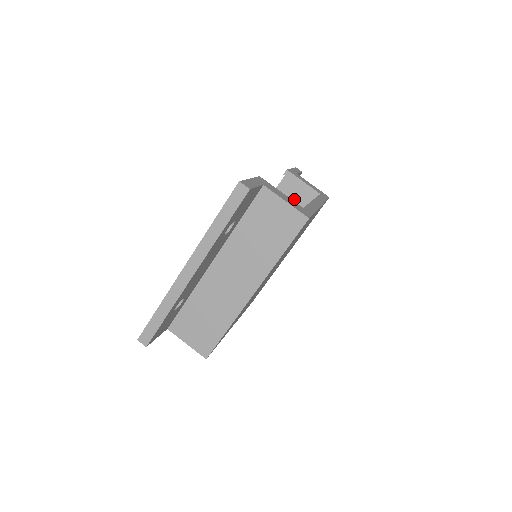
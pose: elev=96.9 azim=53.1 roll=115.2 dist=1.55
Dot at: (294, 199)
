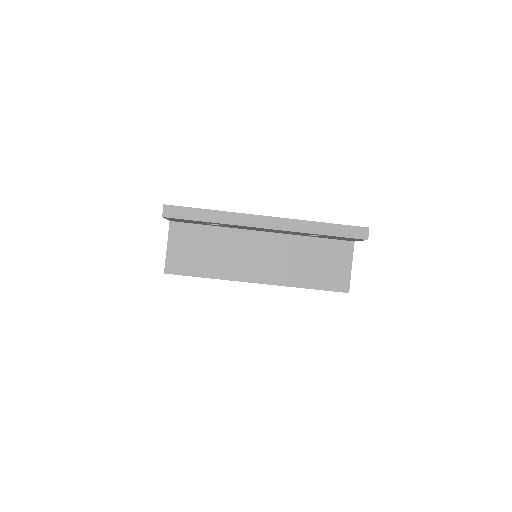
Dot at: occluded
